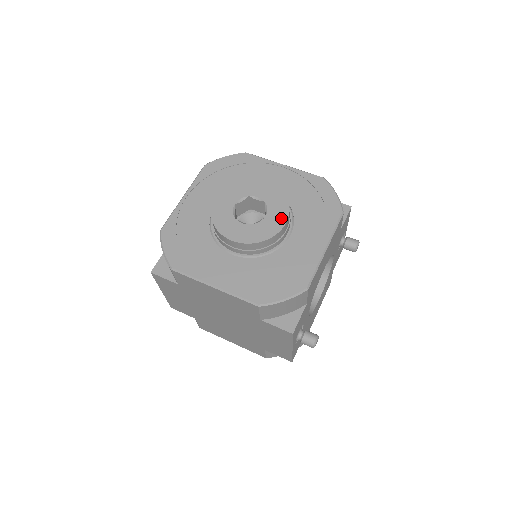
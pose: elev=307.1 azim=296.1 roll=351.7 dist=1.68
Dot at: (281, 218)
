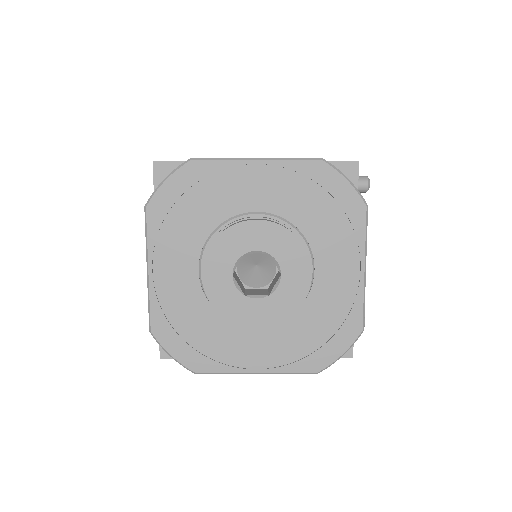
Dot at: (302, 270)
